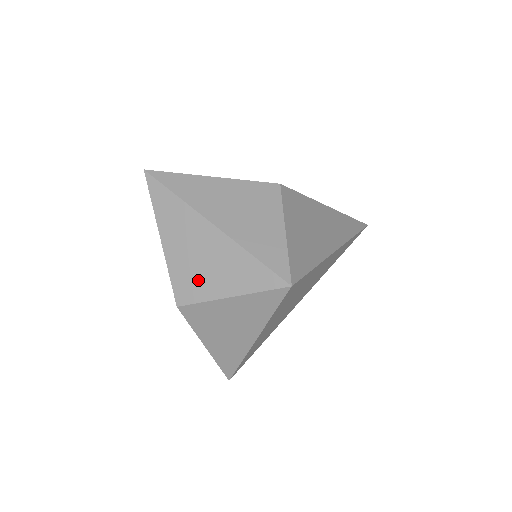
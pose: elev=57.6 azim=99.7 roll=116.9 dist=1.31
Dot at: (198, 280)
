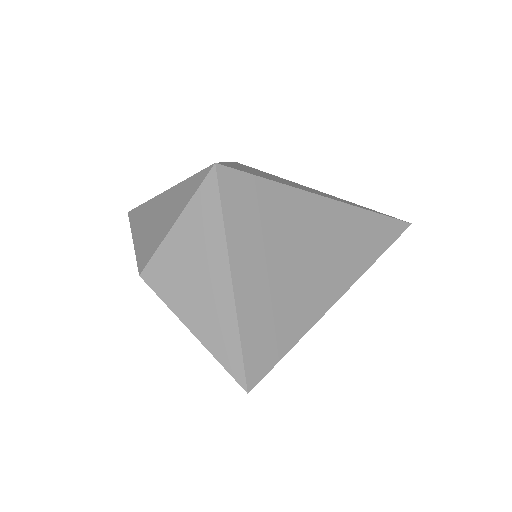
Dot at: (154, 238)
